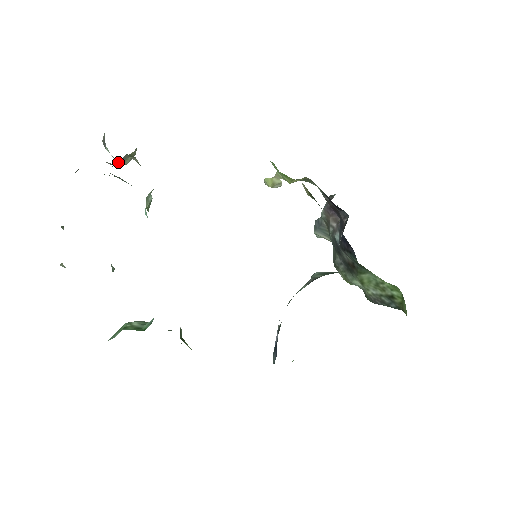
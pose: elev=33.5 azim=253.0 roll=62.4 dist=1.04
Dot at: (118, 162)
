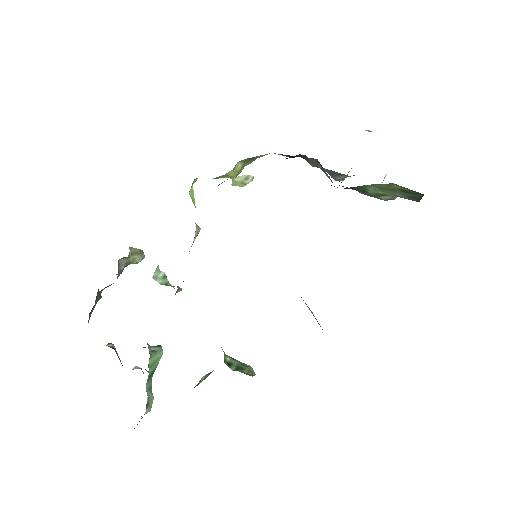
Dot at: (122, 268)
